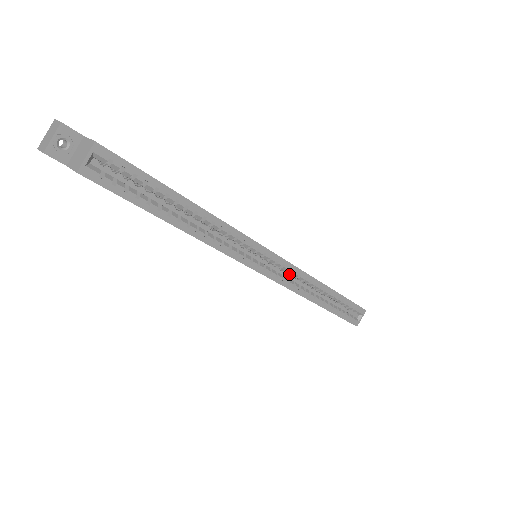
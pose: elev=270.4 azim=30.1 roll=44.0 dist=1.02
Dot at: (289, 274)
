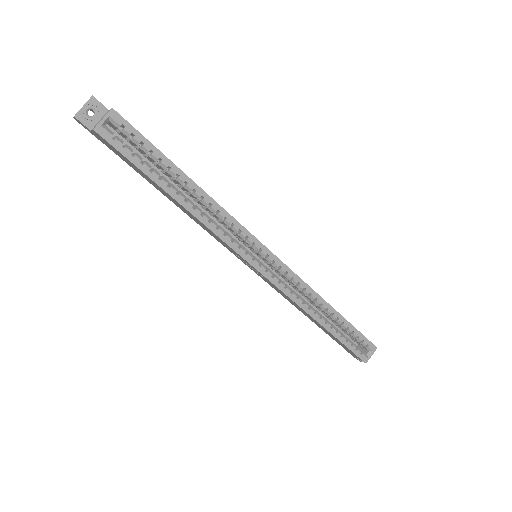
Dot at: (289, 283)
